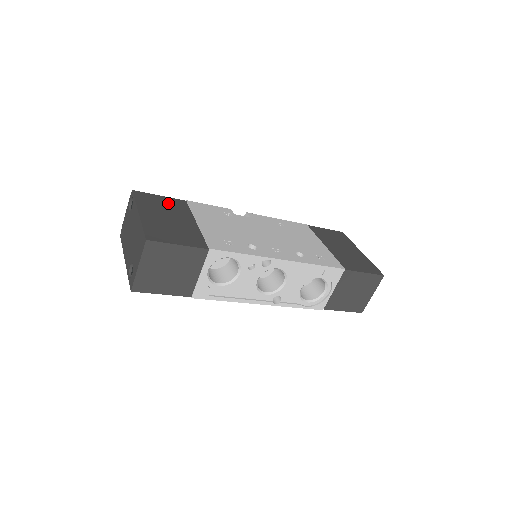
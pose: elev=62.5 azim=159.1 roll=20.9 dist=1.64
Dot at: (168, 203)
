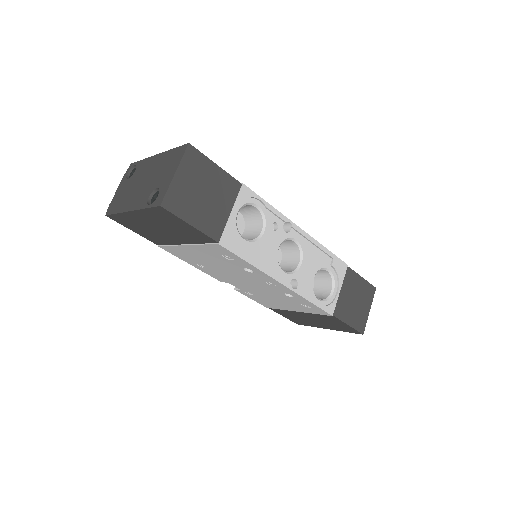
Dot at: occluded
